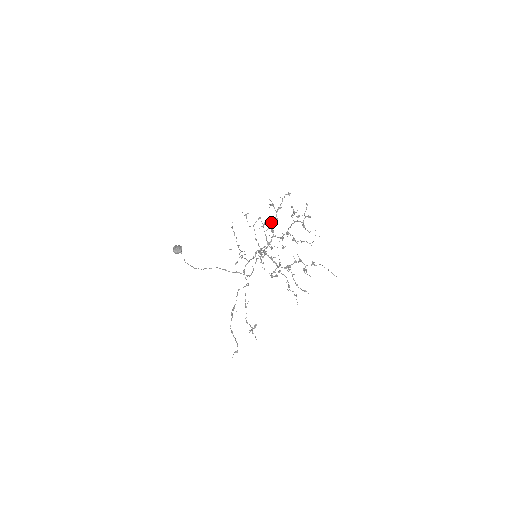
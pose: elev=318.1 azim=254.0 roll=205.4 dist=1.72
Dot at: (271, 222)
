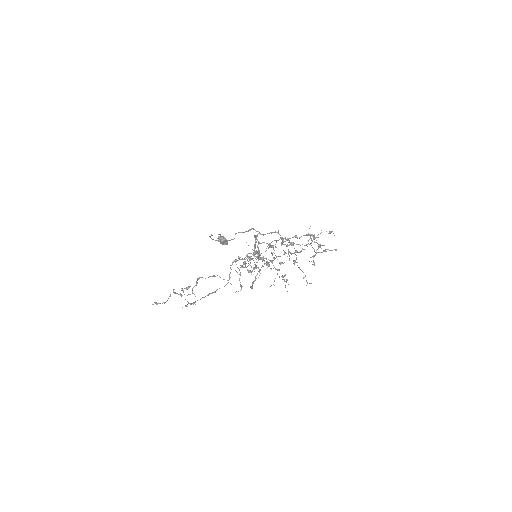
Dot at: (298, 252)
